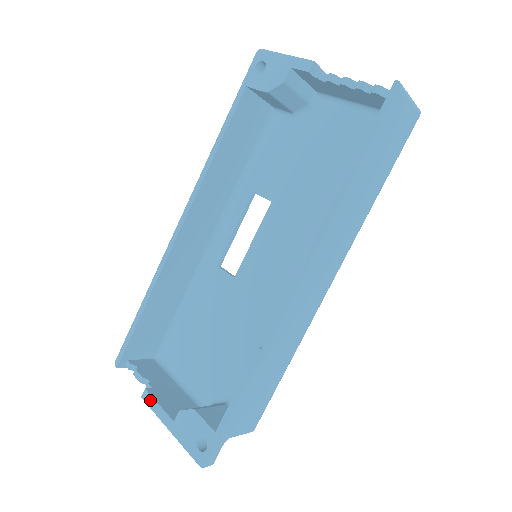
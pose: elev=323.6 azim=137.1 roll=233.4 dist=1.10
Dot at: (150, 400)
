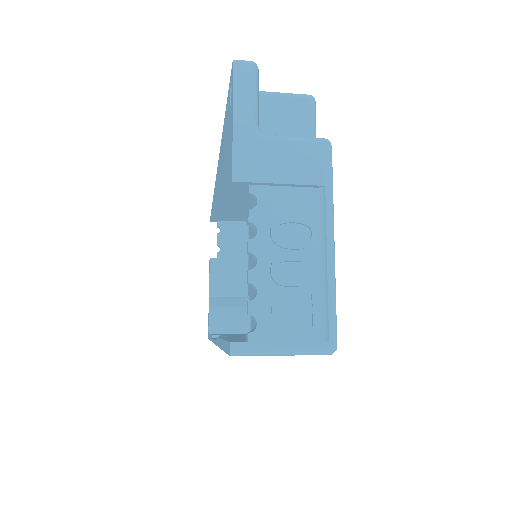
Dot at: (209, 268)
